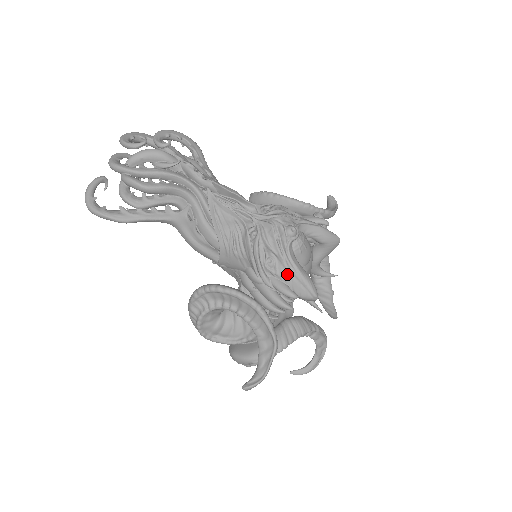
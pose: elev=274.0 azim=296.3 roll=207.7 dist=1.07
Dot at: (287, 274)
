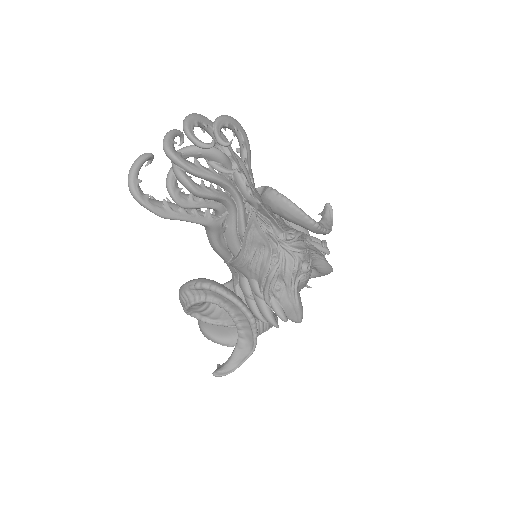
Dot at: (287, 301)
